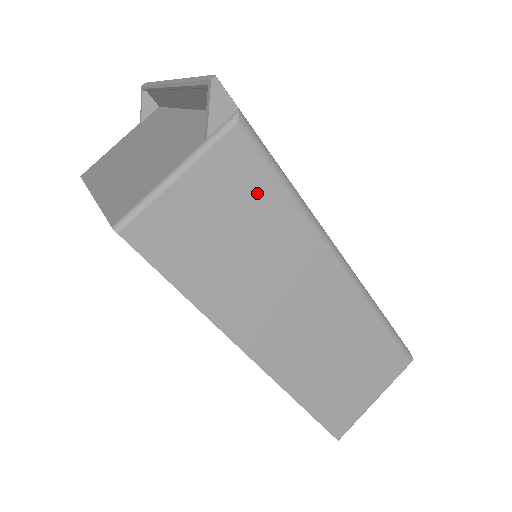
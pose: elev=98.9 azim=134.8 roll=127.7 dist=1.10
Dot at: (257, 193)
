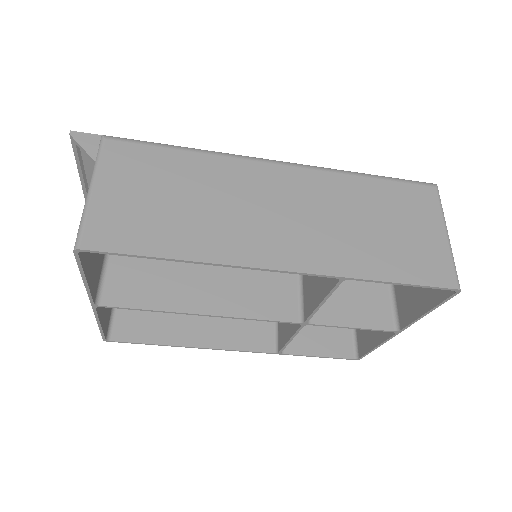
Dot at: (160, 164)
